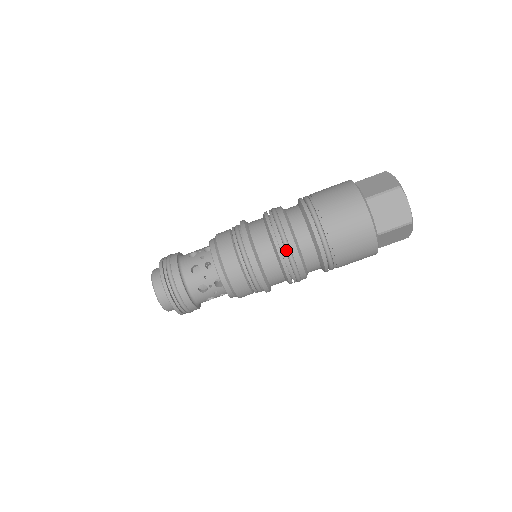
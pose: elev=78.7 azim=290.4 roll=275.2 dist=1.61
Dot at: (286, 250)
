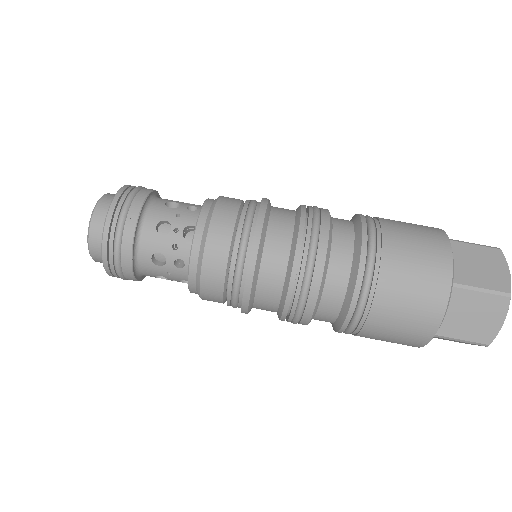
Dot at: (313, 227)
